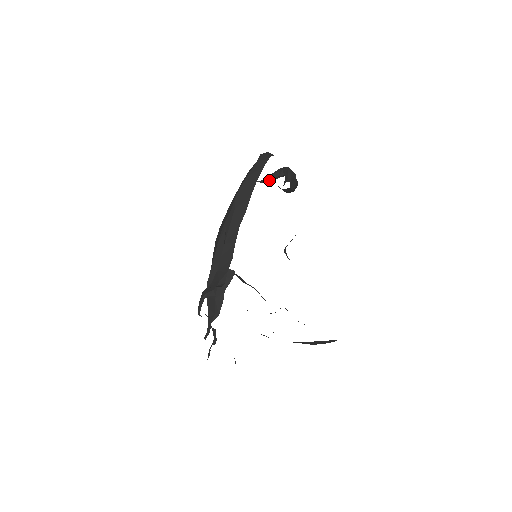
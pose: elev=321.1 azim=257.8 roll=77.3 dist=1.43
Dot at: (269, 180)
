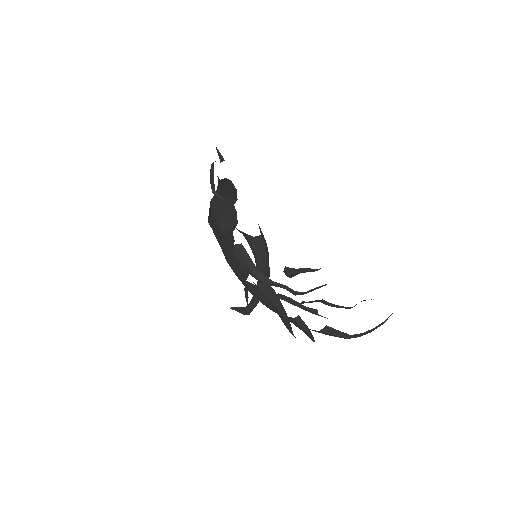
Dot at: (243, 309)
